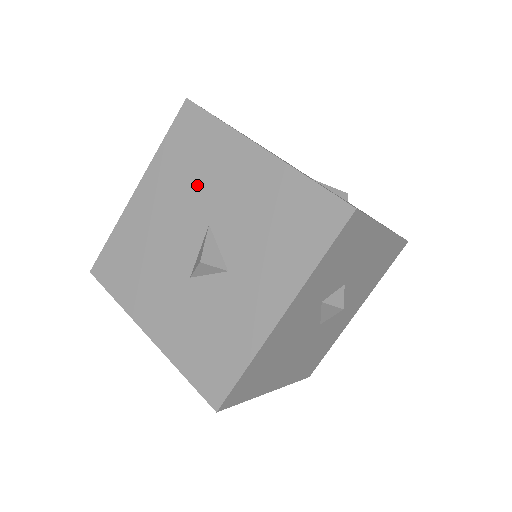
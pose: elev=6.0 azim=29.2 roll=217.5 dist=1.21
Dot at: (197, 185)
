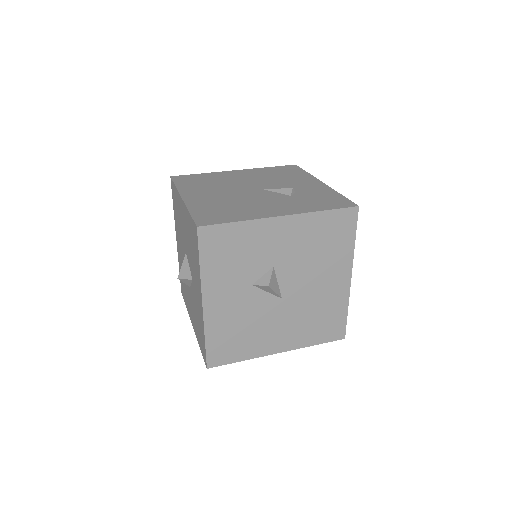
Dot at: (180, 229)
